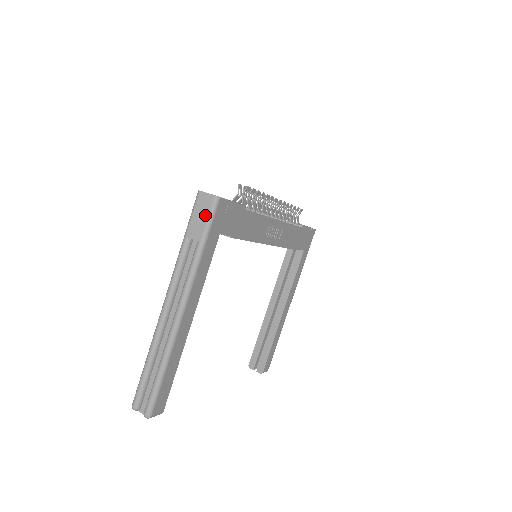
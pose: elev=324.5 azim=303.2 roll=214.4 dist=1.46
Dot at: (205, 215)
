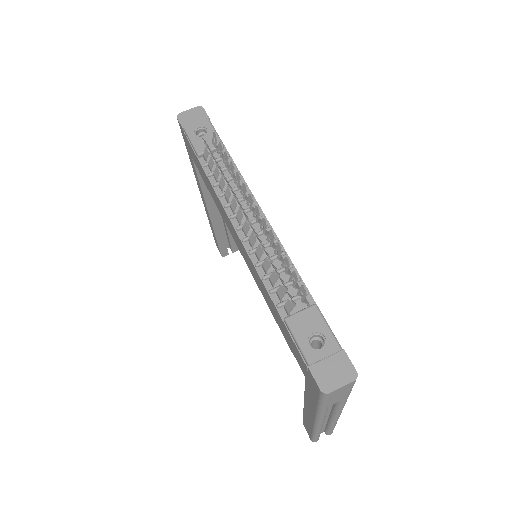
Dot at: (347, 391)
